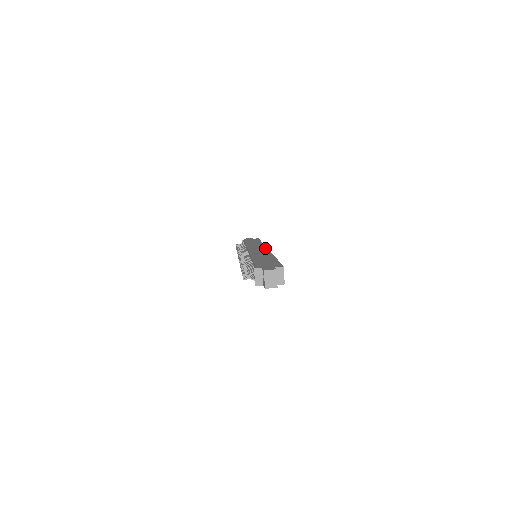
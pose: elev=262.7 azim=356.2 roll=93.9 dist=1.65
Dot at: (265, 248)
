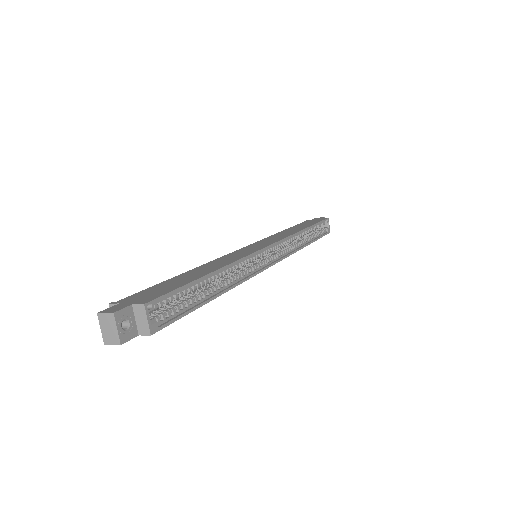
Dot at: (269, 244)
